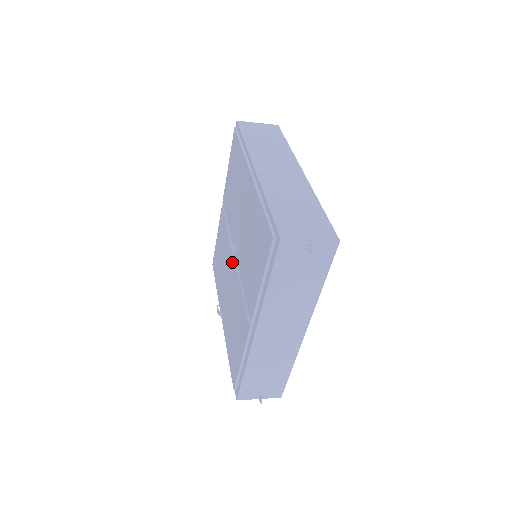
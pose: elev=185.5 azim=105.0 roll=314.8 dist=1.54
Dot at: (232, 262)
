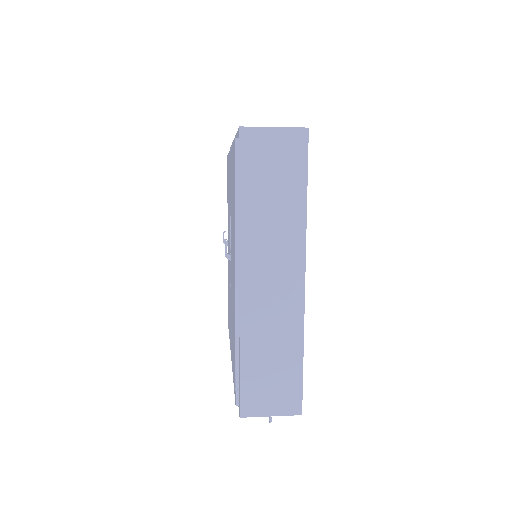
Dot at: occluded
